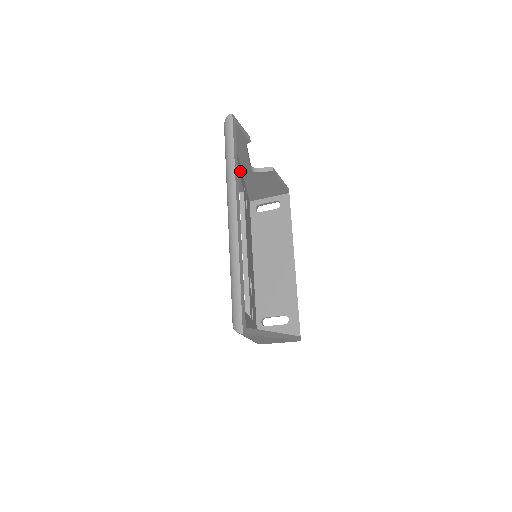
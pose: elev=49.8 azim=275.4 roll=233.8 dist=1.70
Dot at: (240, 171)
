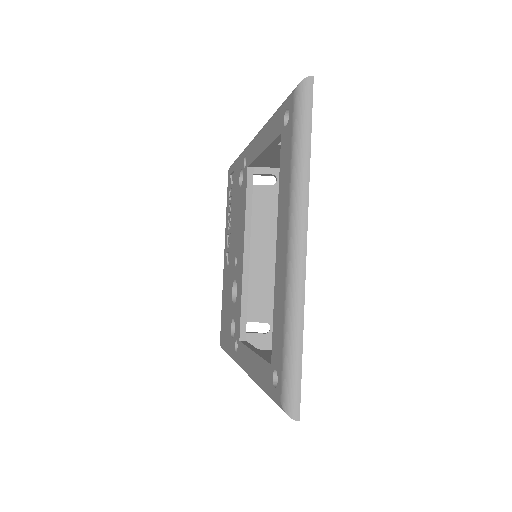
Dot at: occluded
